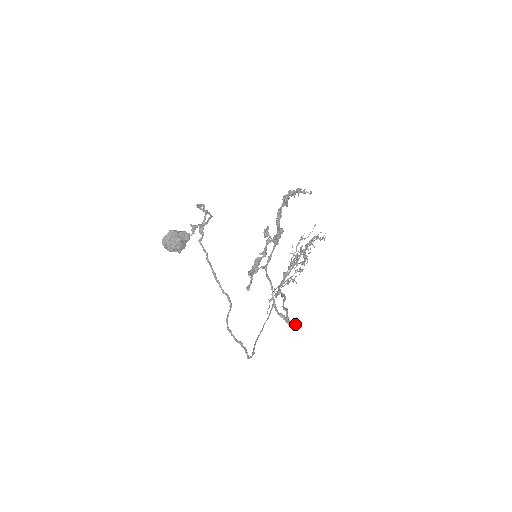
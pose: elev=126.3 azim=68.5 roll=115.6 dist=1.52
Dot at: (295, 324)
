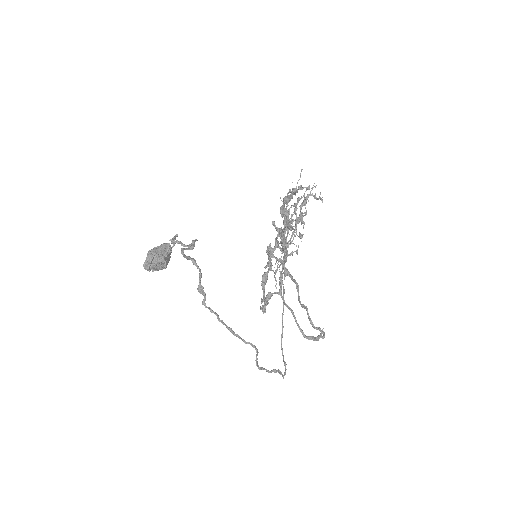
Dot at: occluded
